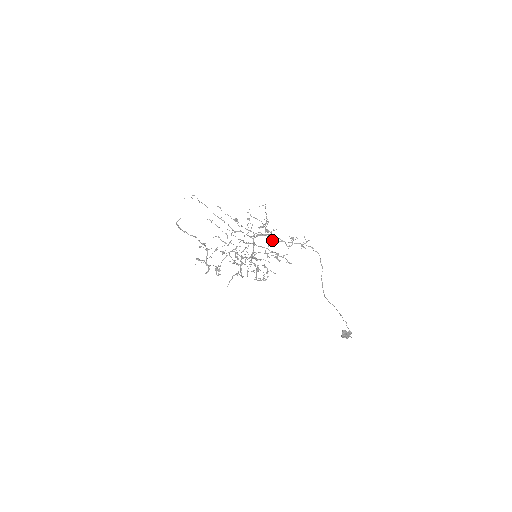
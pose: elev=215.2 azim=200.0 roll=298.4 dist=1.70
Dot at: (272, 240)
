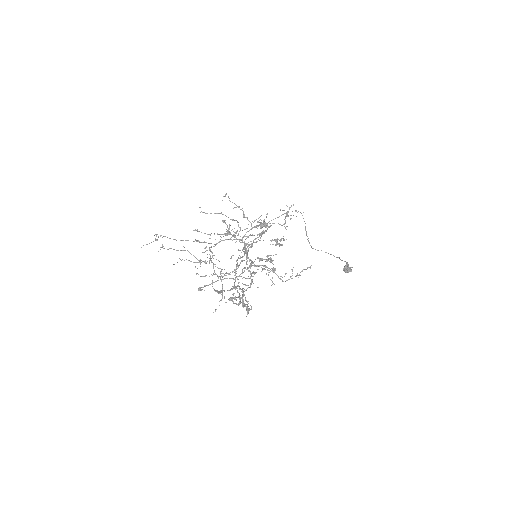
Dot at: occluded
